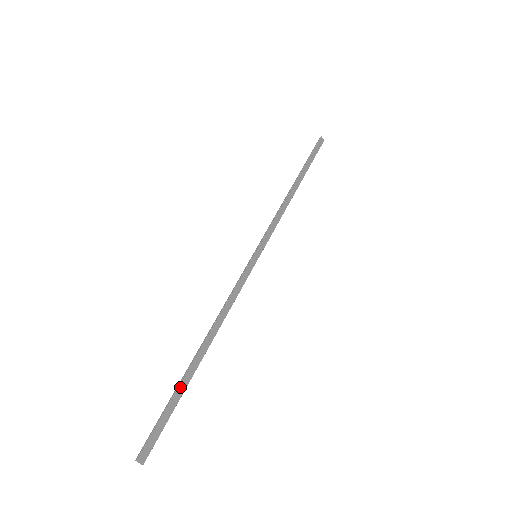
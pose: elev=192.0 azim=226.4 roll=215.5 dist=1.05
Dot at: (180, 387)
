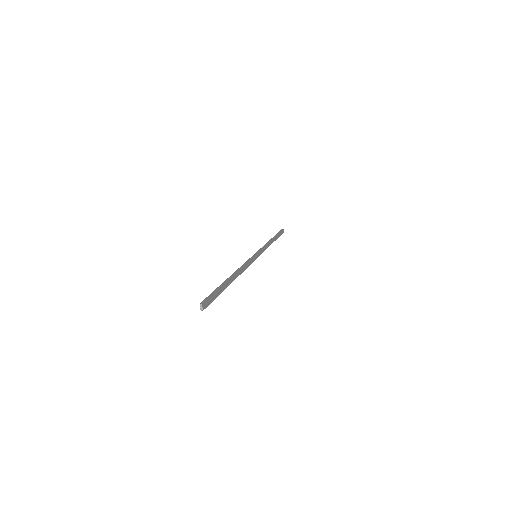
Dot at: (223, 286)
